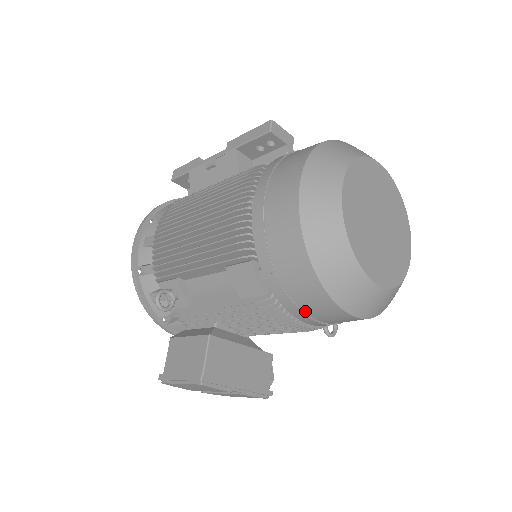
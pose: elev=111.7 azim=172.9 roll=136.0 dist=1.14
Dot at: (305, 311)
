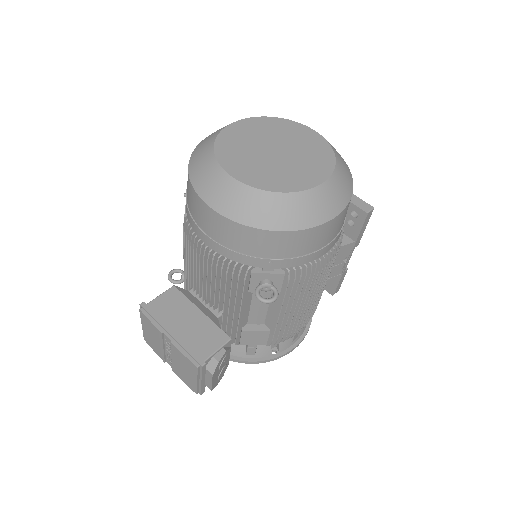
Dot at: (196, 221)
